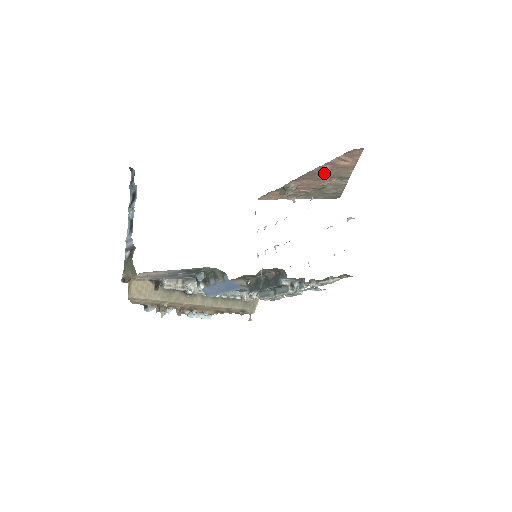
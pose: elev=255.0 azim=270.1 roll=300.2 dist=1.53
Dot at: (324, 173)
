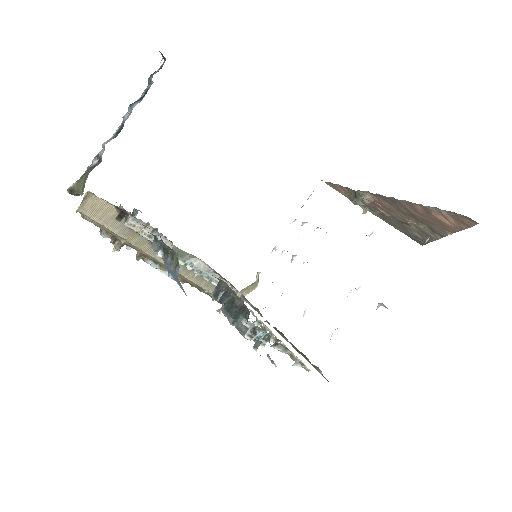
Dot at: (412, 211)
